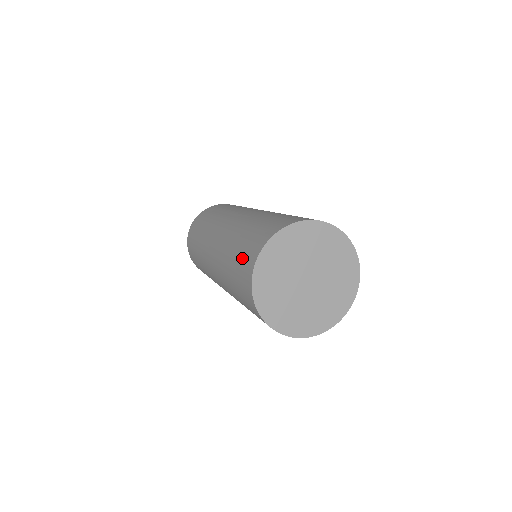
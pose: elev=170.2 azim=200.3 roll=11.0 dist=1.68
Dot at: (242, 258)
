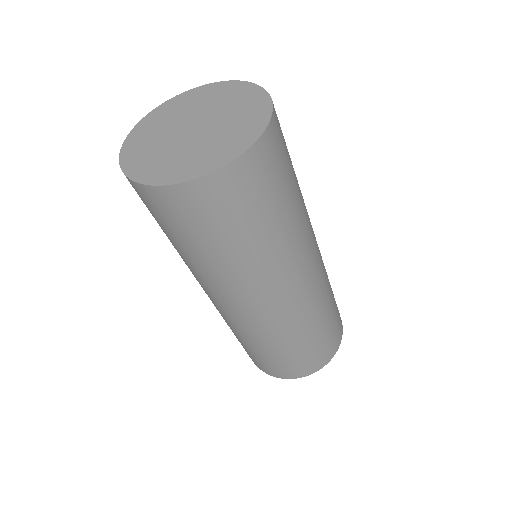
Dot at: occluded
